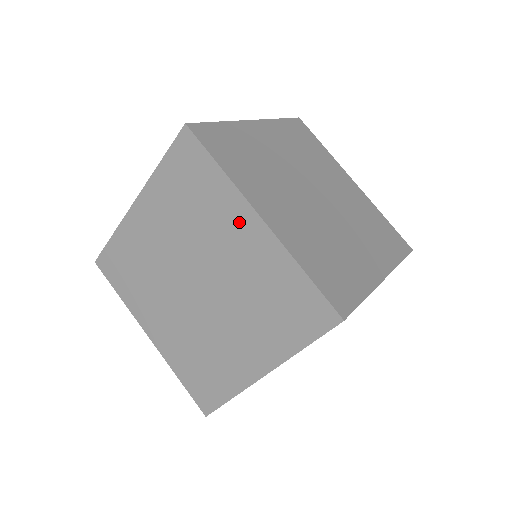
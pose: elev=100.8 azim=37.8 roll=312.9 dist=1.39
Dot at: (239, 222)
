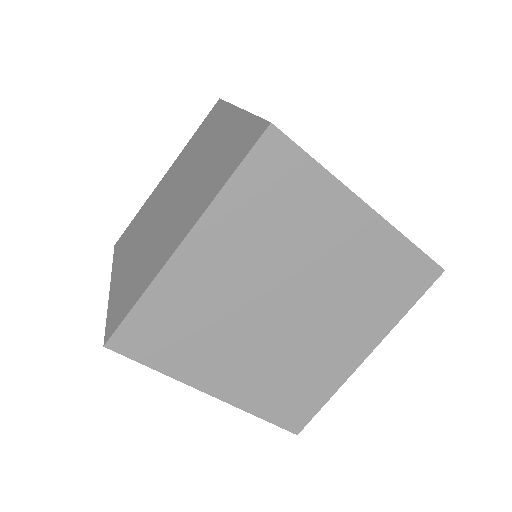
Dot at: occluded
